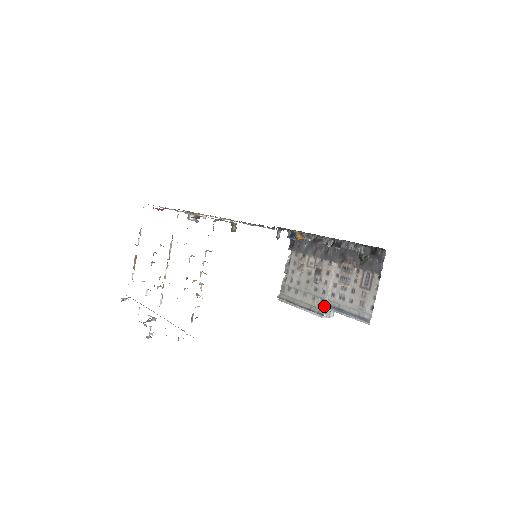
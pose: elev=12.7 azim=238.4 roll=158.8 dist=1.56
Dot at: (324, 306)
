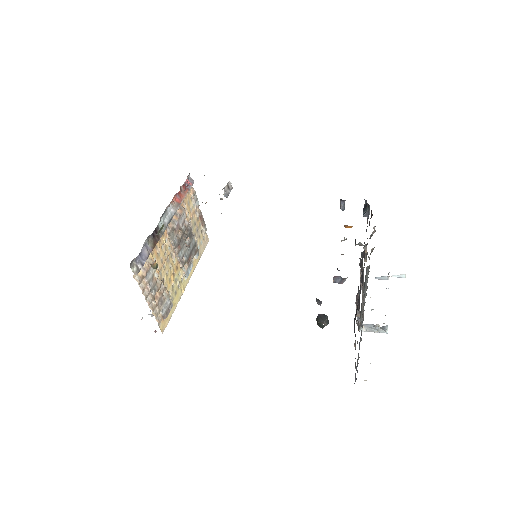
Dot at: (362, 321)
